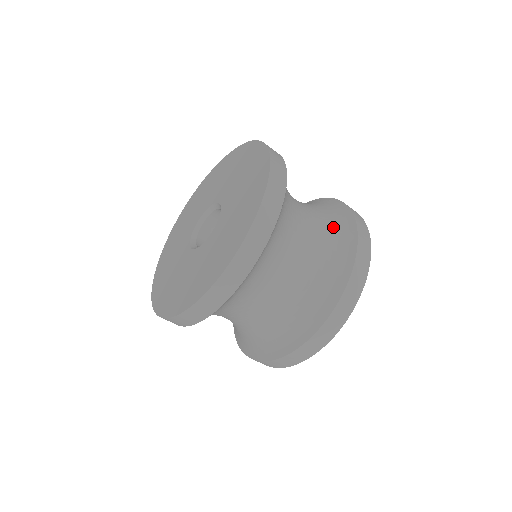
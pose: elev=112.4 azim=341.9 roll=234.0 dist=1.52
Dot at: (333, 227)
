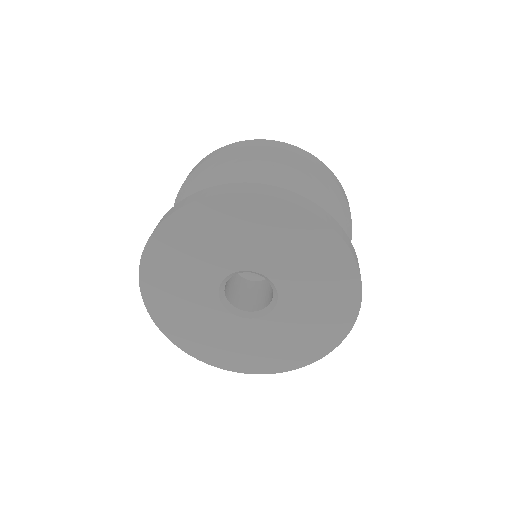
Dot at: (322, 198)
